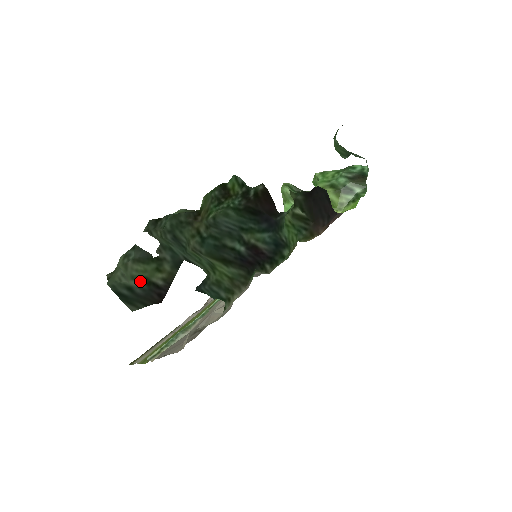
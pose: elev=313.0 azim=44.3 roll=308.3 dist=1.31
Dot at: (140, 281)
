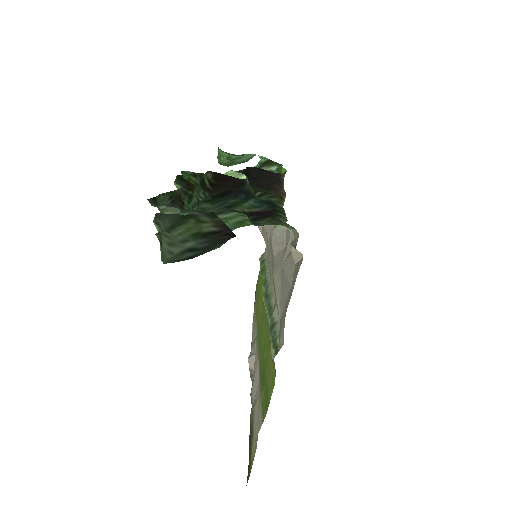
Dot at: (193, 239)
